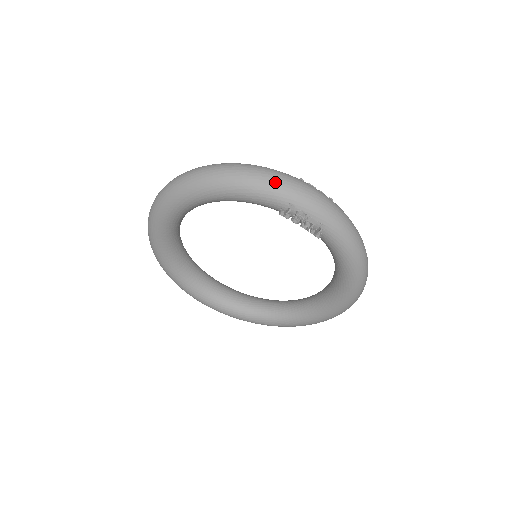
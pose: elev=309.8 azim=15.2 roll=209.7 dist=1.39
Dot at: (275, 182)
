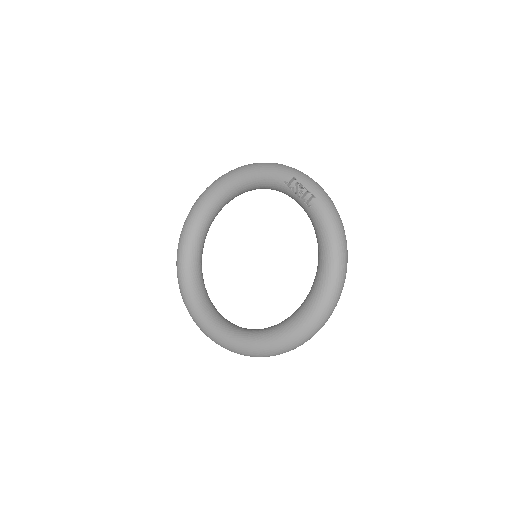
Dot at: (288, 167)
